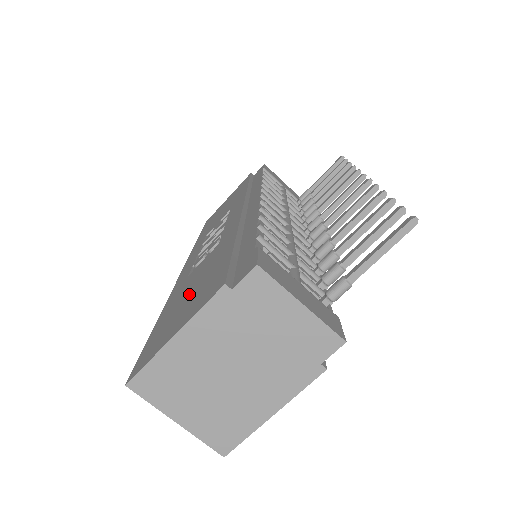
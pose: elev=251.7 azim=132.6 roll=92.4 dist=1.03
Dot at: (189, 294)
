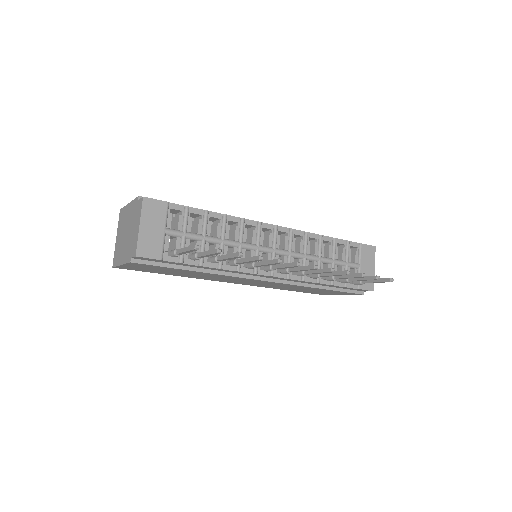
Dot at: occluded
